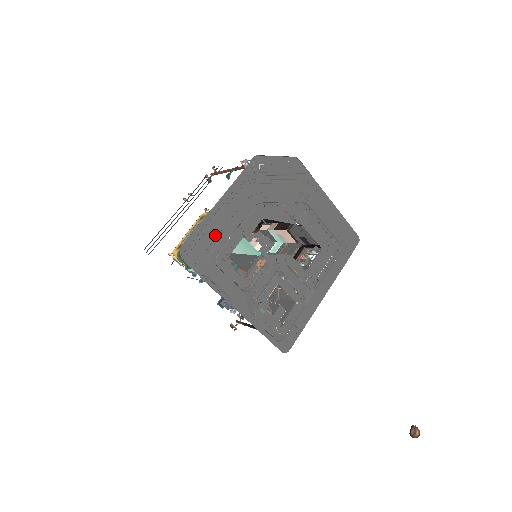
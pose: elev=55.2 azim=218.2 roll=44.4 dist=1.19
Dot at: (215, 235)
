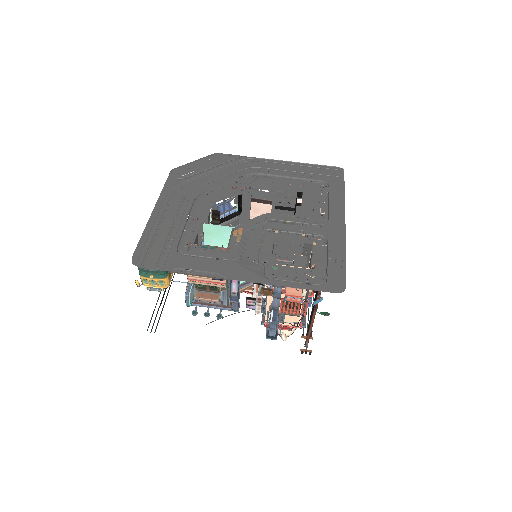
Dot at: (166, 235)
